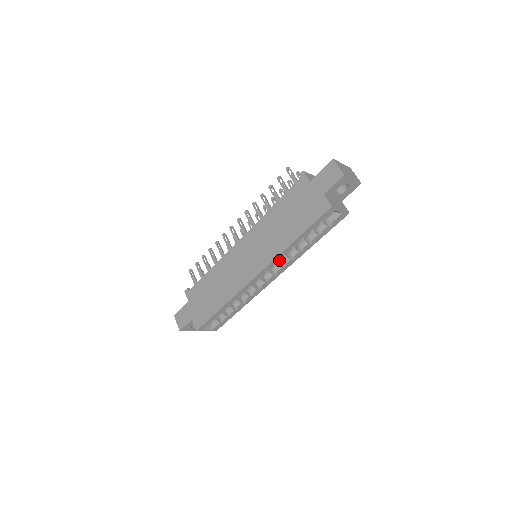
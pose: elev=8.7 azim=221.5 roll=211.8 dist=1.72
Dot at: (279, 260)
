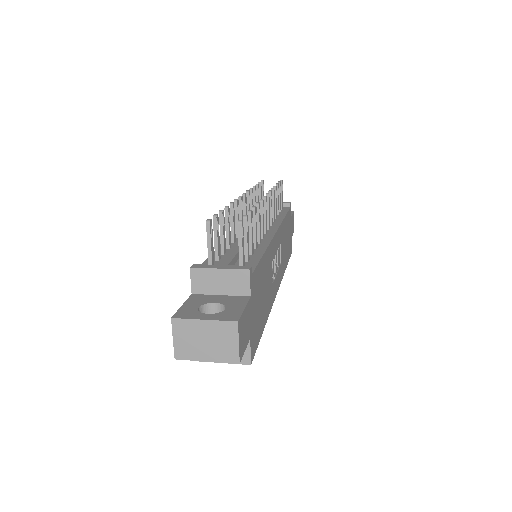
Dot at: occluded
